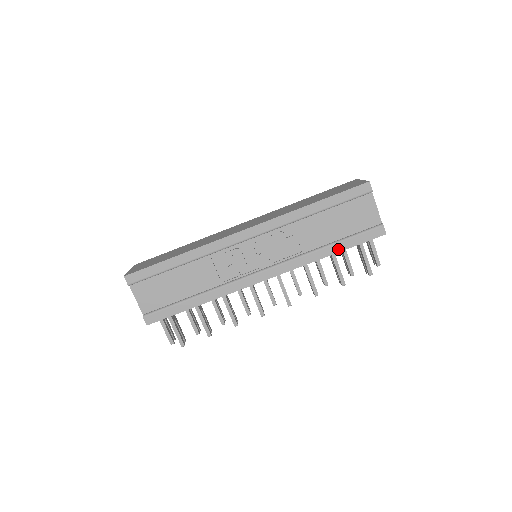
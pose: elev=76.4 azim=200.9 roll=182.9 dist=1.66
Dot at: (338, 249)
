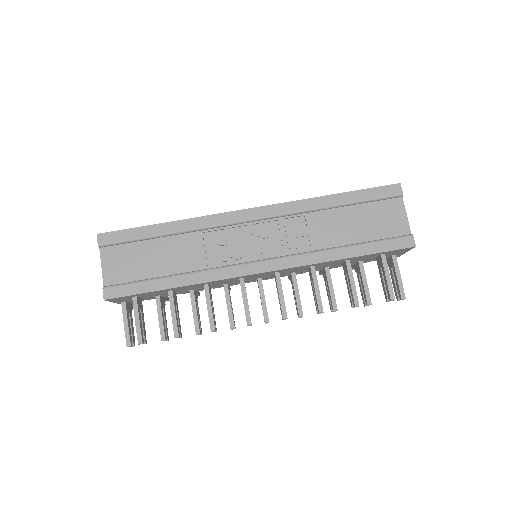
Dot at: (355, 253)
